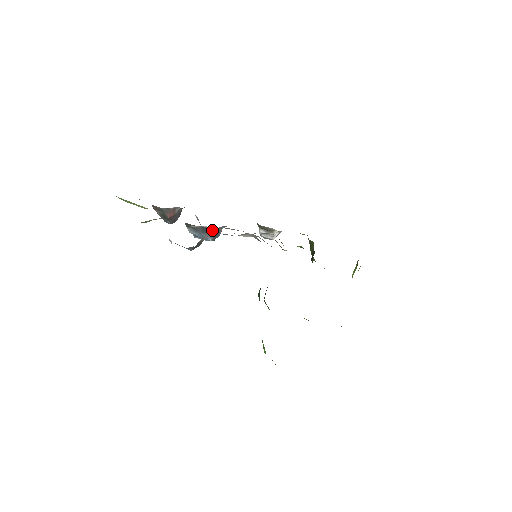
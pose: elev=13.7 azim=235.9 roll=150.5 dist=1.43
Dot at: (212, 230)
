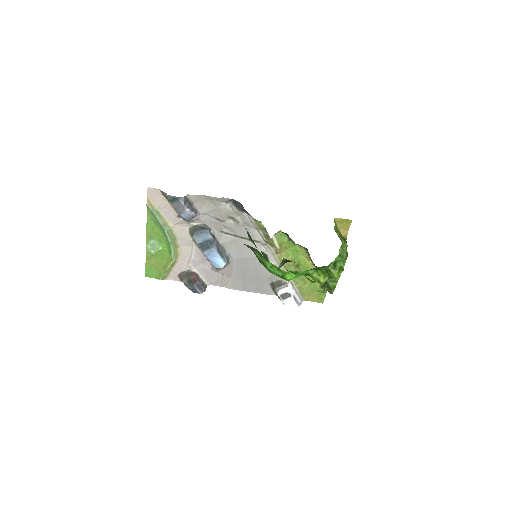
Dot at: (208, 228)
